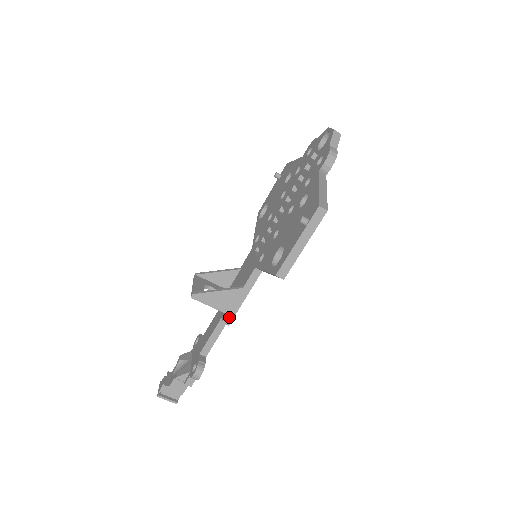
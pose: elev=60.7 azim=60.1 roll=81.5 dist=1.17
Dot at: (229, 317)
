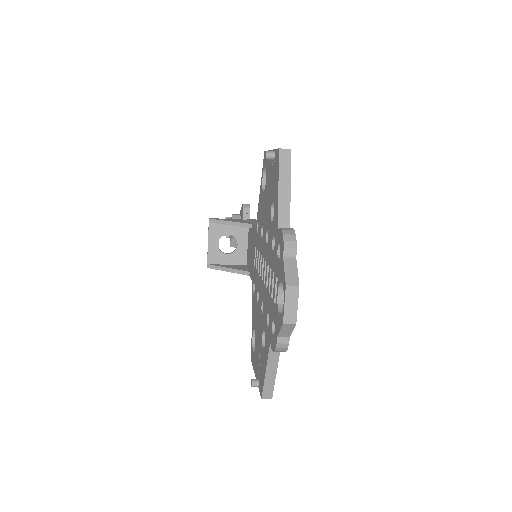
Dot at: occluded
